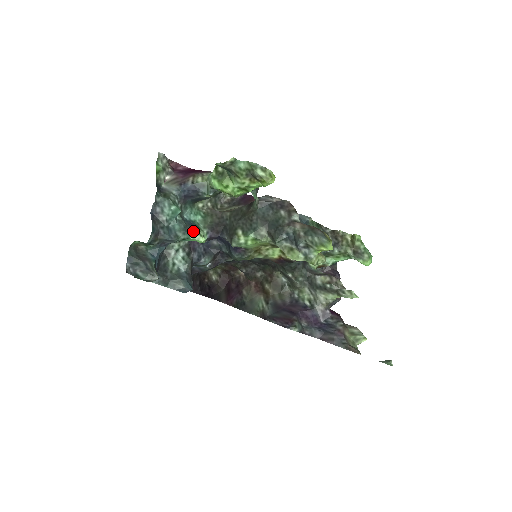
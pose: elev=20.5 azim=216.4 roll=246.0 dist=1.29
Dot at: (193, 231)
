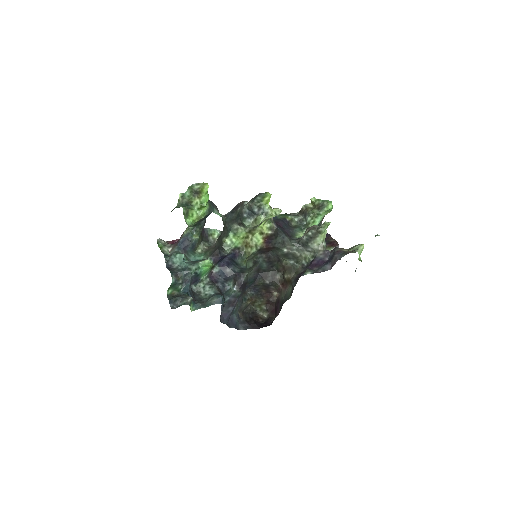
Dot at: (199, 261)
